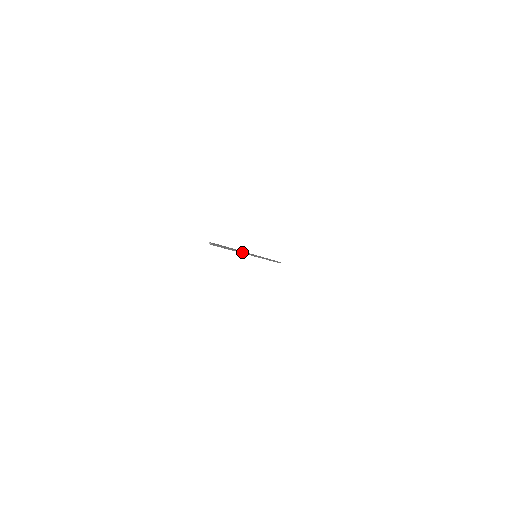
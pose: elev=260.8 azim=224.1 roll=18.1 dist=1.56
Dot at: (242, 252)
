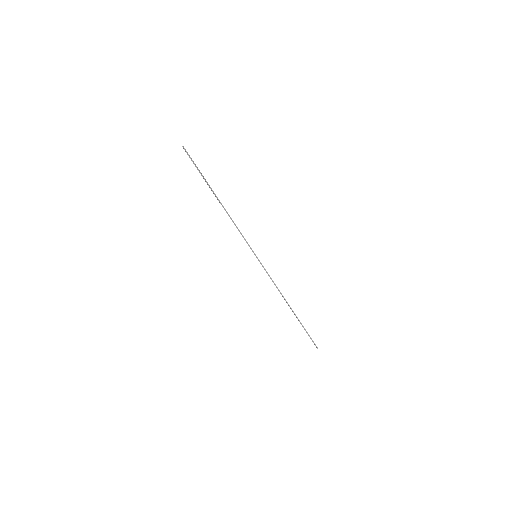
Dot at: (229, 215)
